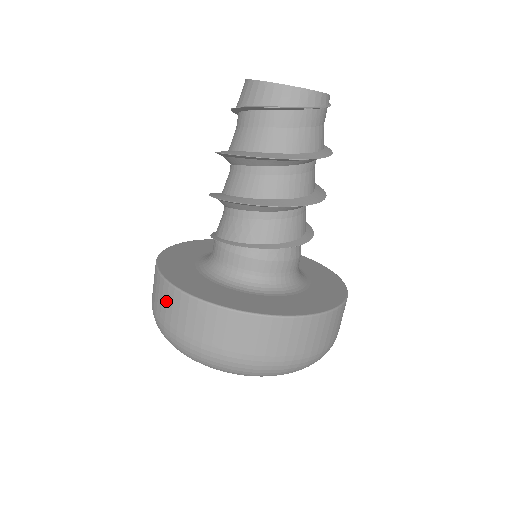
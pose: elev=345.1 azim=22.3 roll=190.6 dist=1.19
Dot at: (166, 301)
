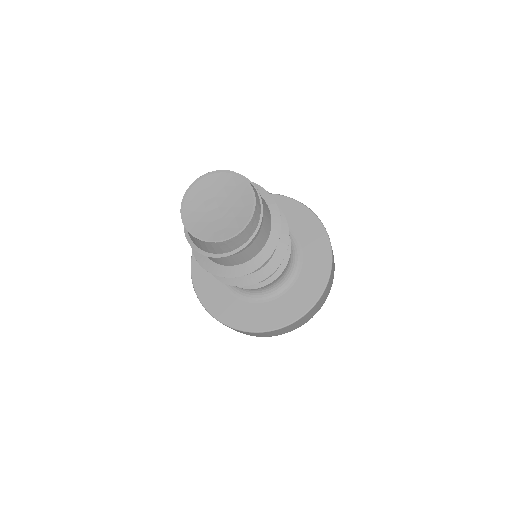
Dot at: occluded
